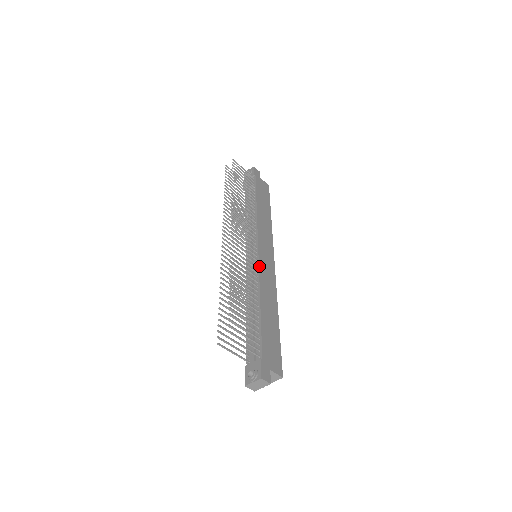
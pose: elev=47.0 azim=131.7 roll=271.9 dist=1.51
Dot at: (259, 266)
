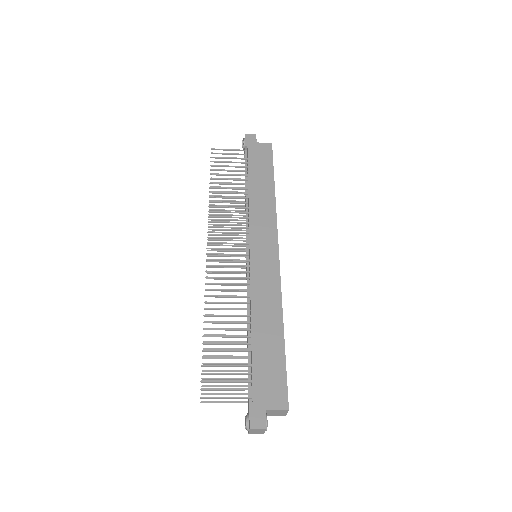
Dot at: (250, 275)
